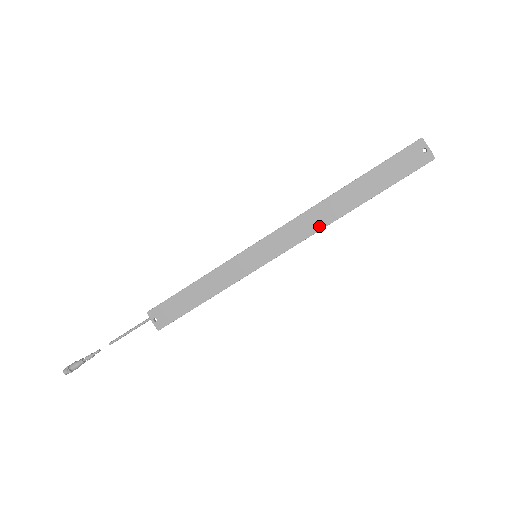
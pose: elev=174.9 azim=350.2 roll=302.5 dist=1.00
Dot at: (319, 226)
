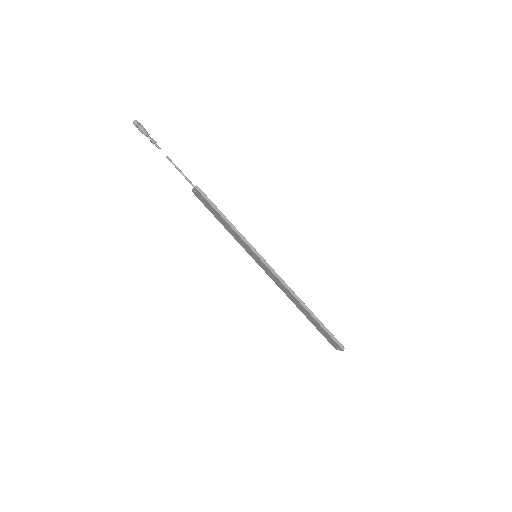
Dot at: (284, 292)
